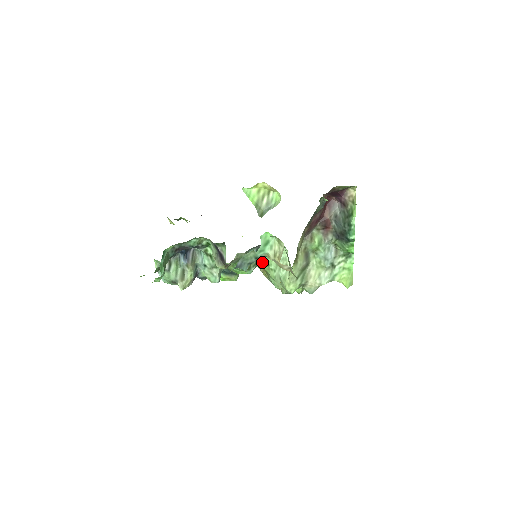
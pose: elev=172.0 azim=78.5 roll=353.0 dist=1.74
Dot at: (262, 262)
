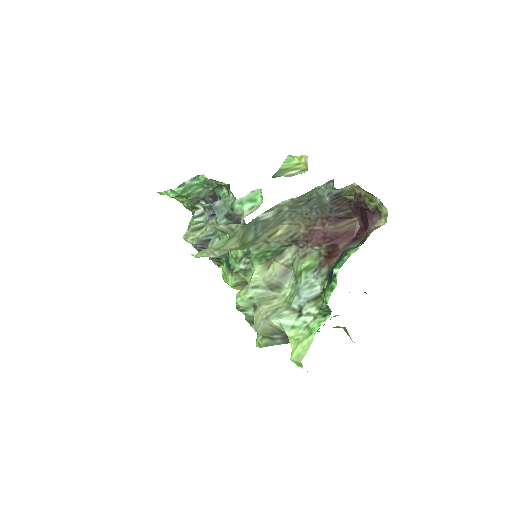
Dot at: occluded
